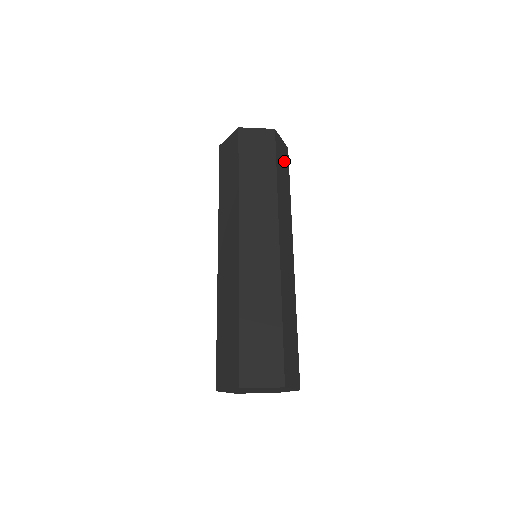
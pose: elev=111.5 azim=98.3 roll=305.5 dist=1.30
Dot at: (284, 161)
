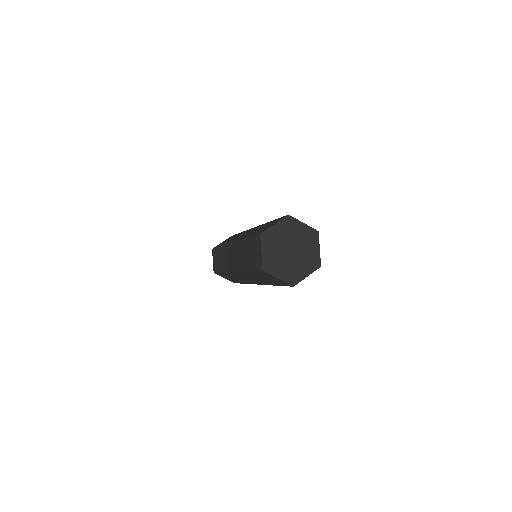
Dot at: occluded
